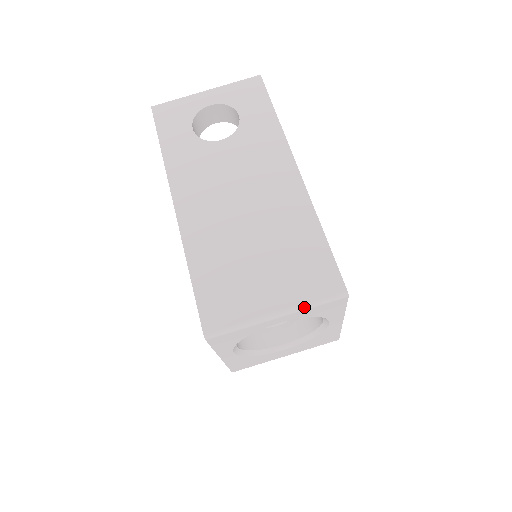
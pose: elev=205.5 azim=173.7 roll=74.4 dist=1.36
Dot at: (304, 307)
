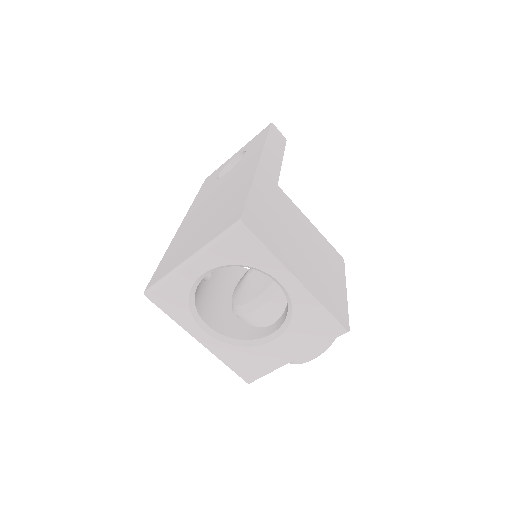
Dot at: (209, 246)
